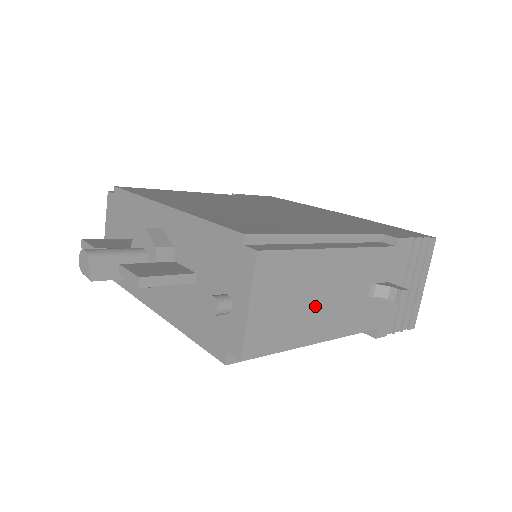
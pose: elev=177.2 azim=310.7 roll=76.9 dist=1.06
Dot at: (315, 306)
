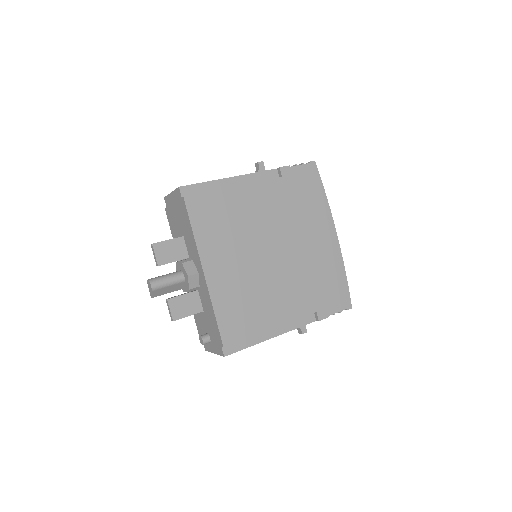
Dot at: occluded
